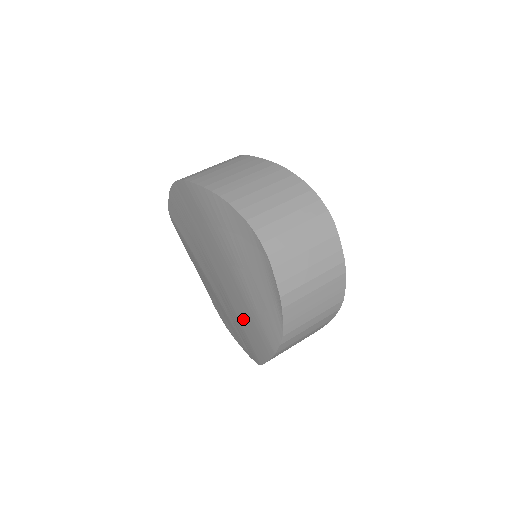
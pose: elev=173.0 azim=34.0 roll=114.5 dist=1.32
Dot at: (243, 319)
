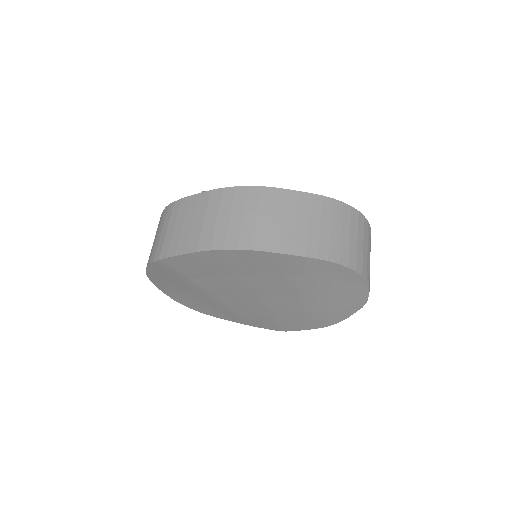
Dot at: (286, 316)
